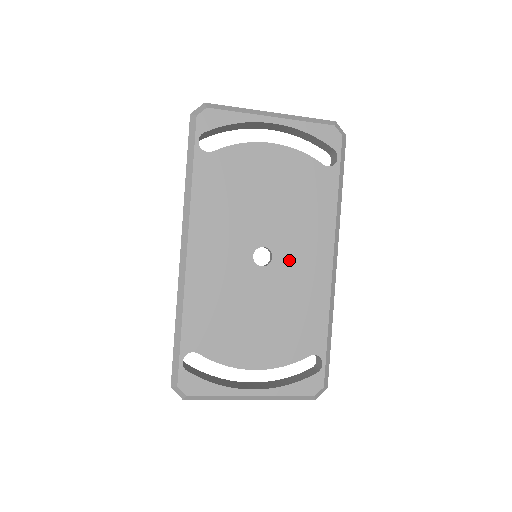
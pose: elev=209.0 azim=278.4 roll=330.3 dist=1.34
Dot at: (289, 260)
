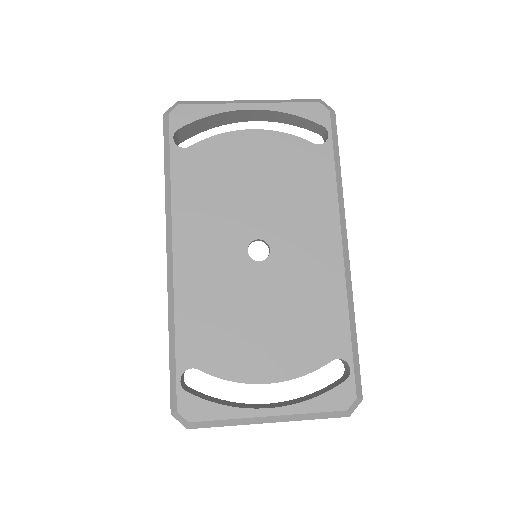
Dot at: (290, 250)
